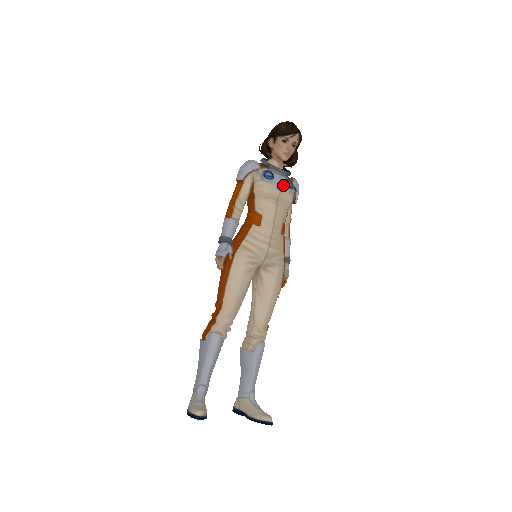
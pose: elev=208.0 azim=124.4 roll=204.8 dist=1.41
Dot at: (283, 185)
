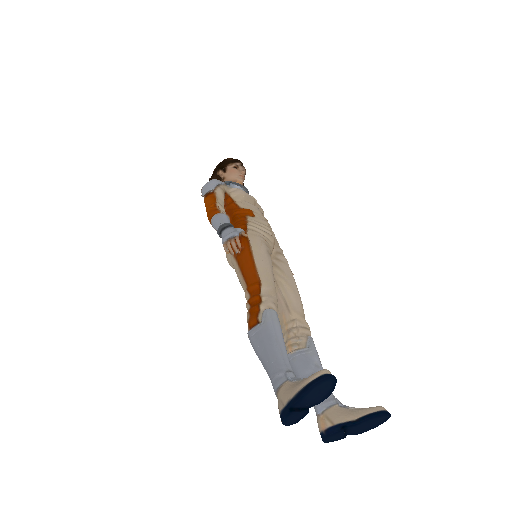
Dot at: occluded
